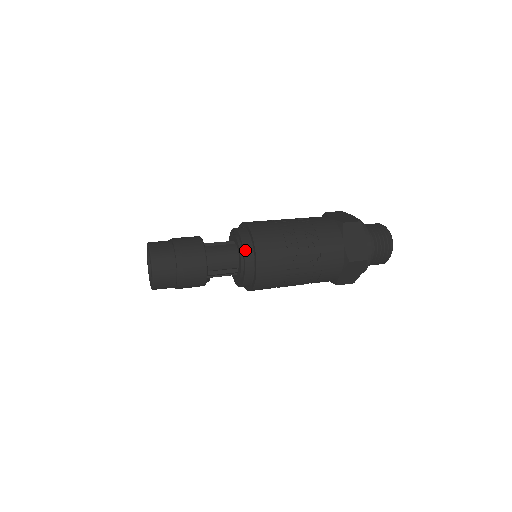
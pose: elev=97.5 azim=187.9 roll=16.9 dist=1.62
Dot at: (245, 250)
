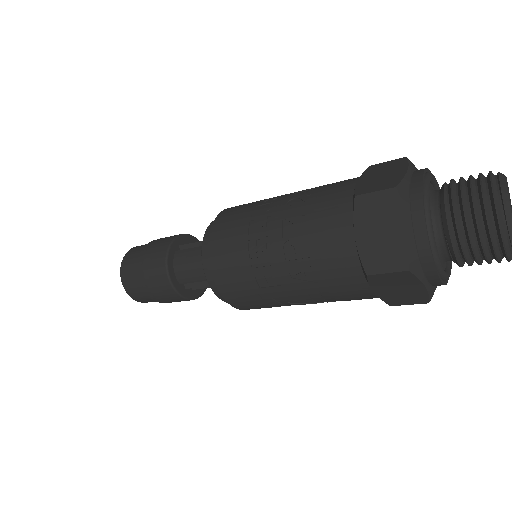
Dot at: (203, 259)
